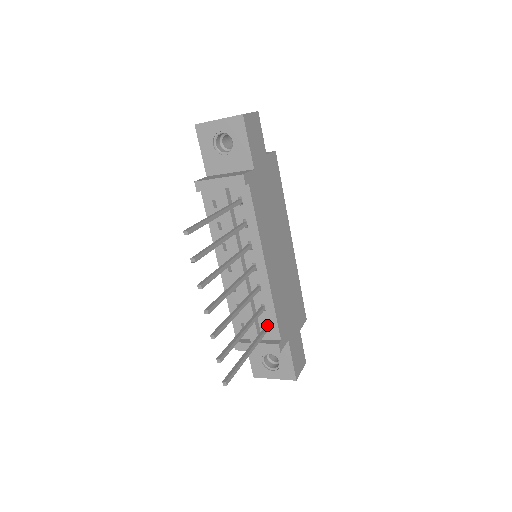
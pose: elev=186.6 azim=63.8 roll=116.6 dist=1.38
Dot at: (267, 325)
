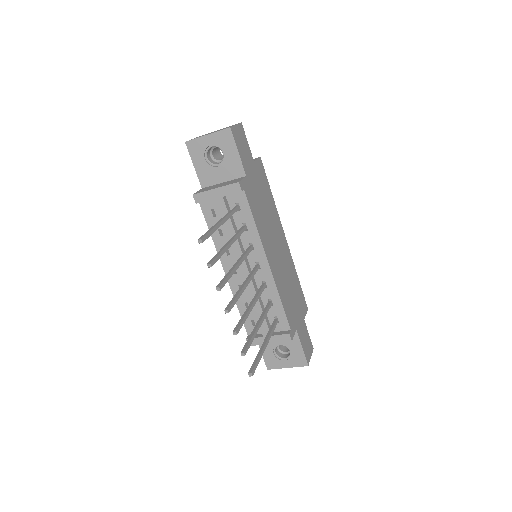
Dot at: (276, 318)
